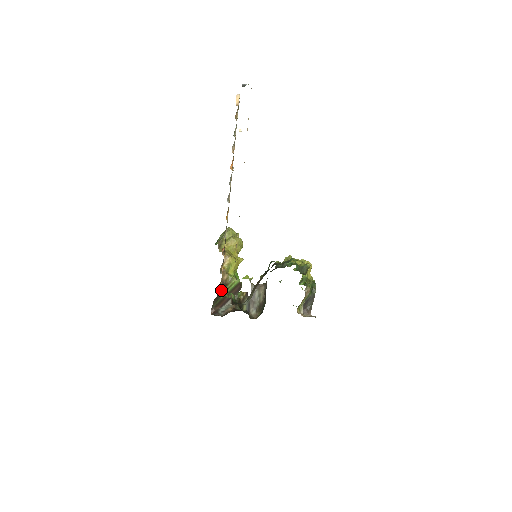
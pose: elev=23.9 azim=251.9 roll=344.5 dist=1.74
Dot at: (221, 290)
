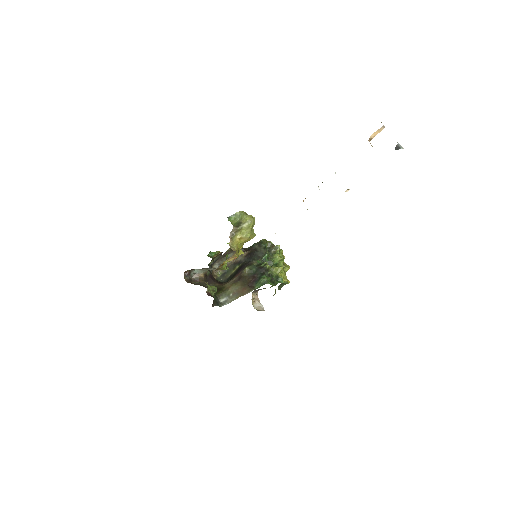
Dot at: occluded
